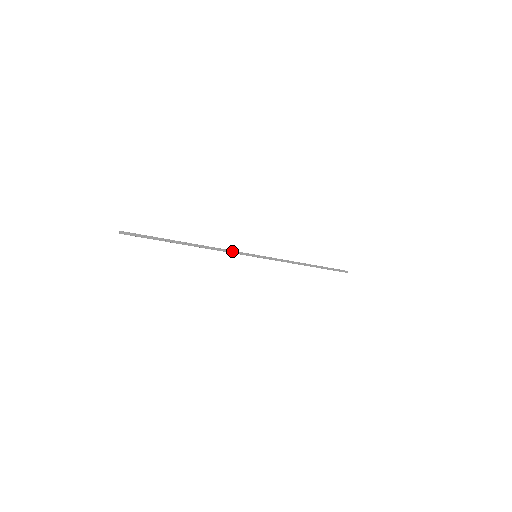
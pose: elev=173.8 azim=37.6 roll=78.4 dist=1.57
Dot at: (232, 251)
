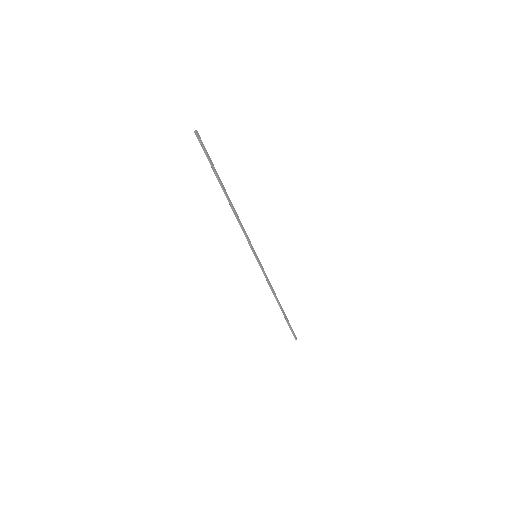
Dot at: (246, 233)
